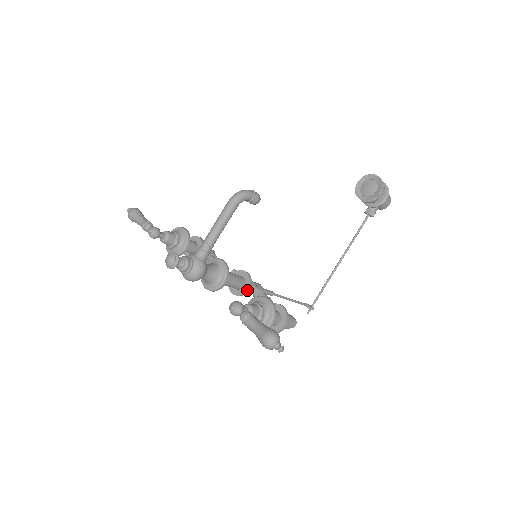
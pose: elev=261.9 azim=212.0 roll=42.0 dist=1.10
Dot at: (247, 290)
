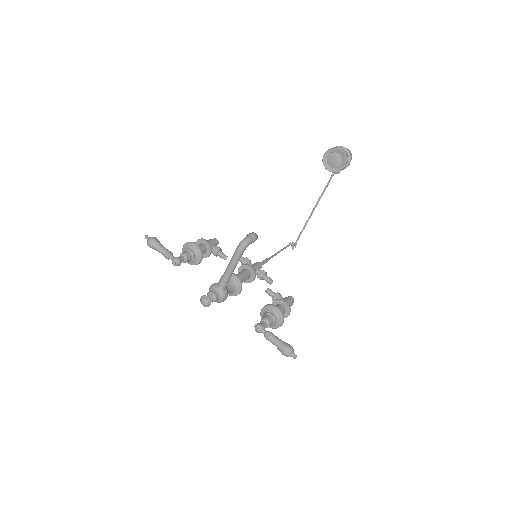
Dot at: occluded
